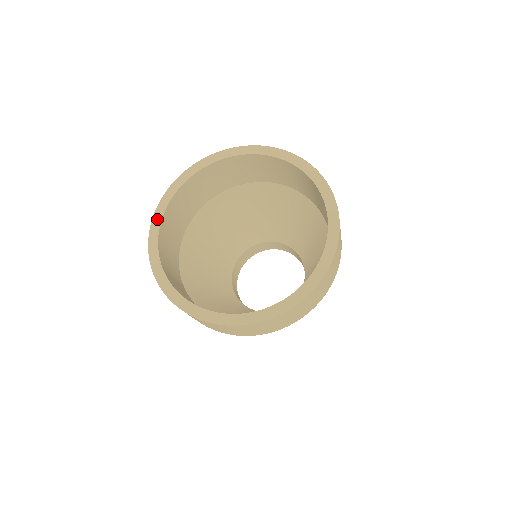
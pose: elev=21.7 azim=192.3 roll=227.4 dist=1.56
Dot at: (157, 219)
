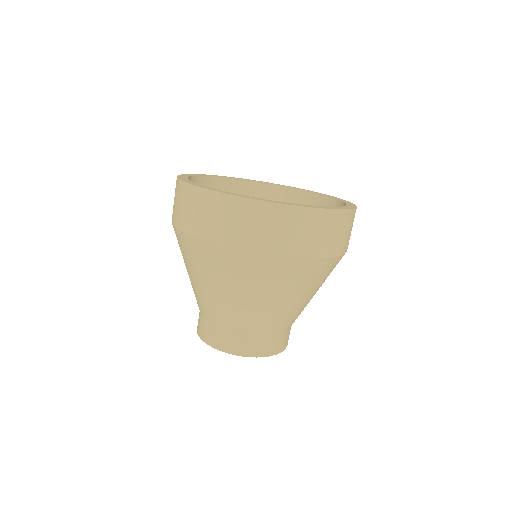
Dot at: (199, 185)
